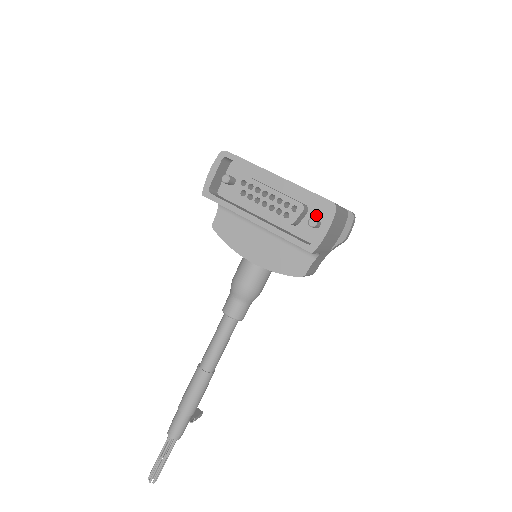
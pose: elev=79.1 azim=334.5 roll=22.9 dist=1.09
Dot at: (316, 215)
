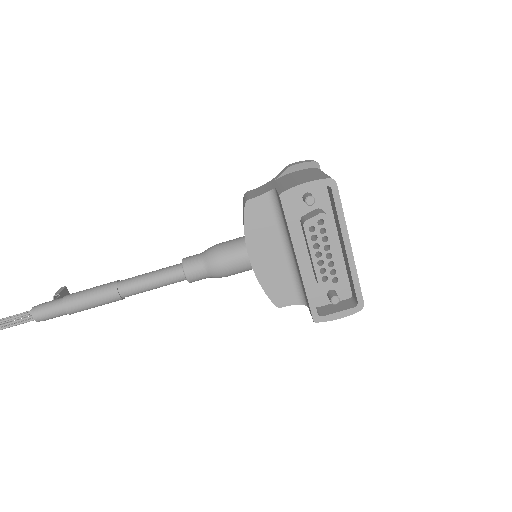
Dot at: (338, 288)
